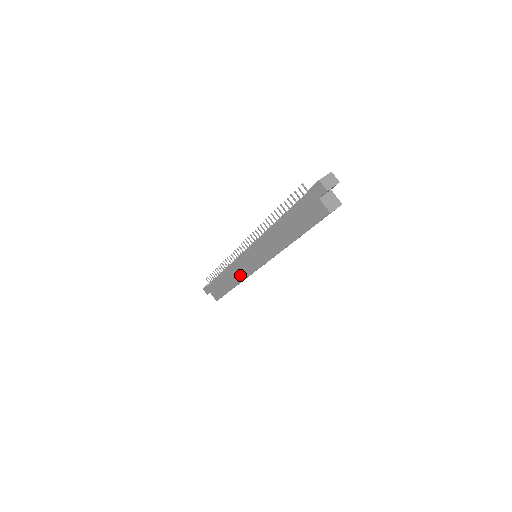
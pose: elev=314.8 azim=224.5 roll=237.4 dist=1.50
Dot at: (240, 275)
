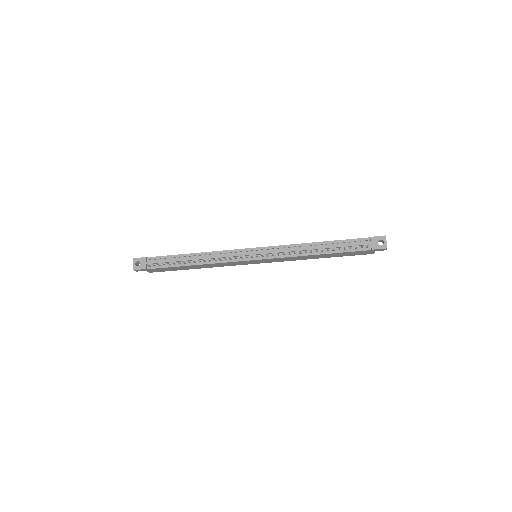
Dot at: (224, 265)
